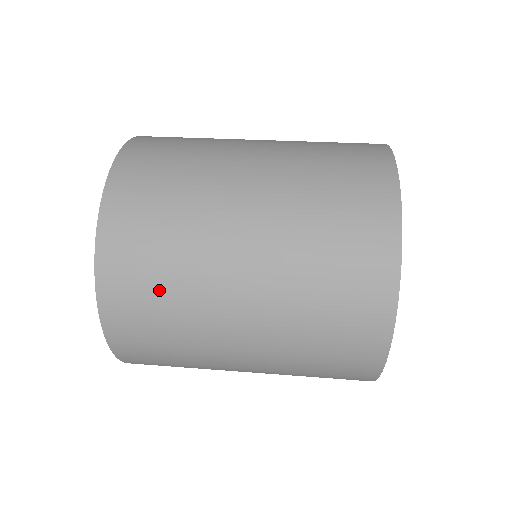
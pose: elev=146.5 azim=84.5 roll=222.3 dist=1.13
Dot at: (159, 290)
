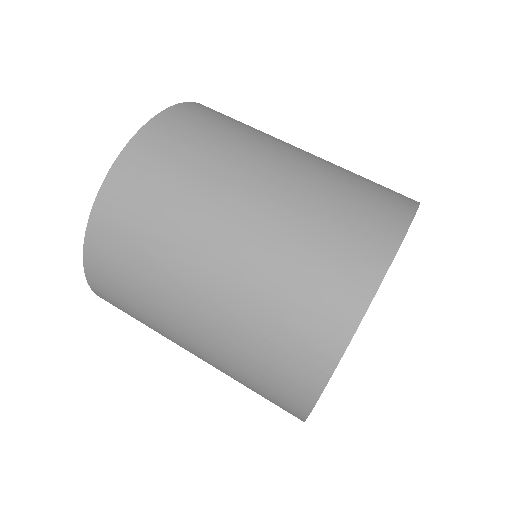
Dot at: (133, 262)
